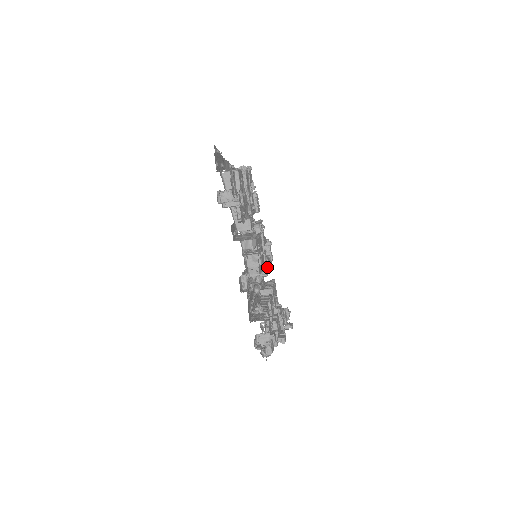
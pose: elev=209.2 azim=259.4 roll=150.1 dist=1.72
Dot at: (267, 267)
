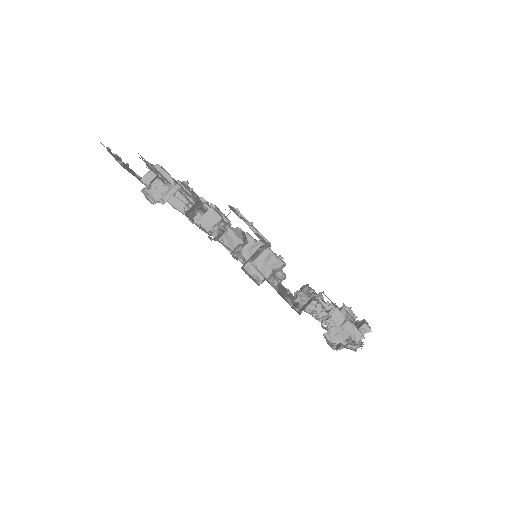
Dot at: occluded
